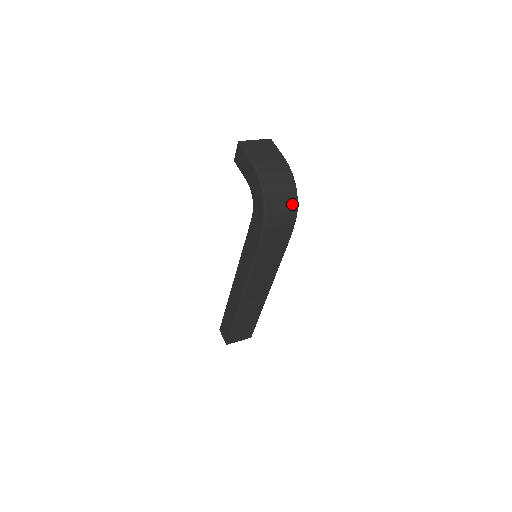
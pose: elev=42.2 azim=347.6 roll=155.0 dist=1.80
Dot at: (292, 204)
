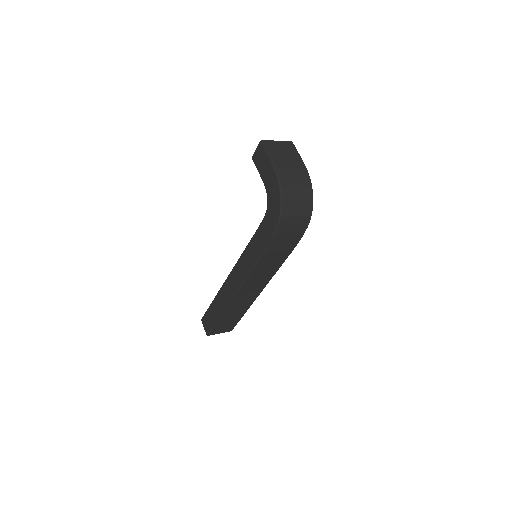
Dot at: (307, 214)
